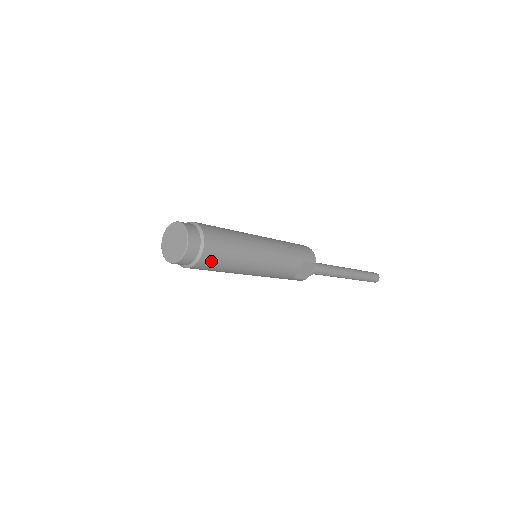
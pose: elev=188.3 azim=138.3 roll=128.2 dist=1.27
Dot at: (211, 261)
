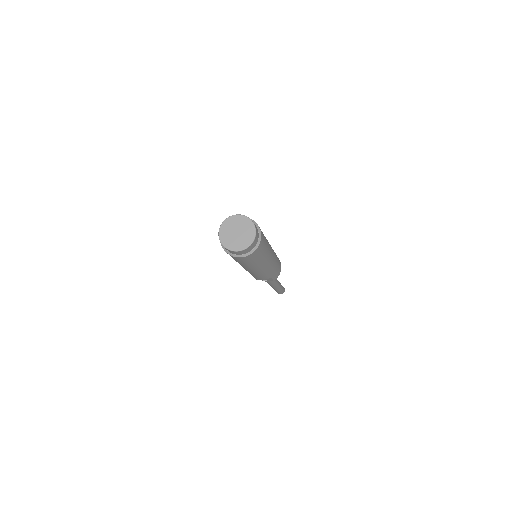
Dot at: (240, 260)
